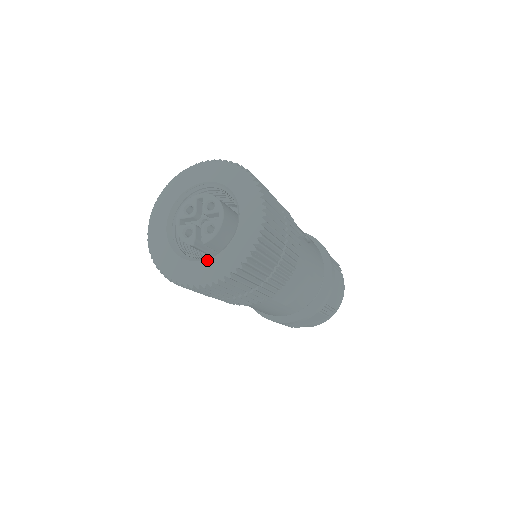
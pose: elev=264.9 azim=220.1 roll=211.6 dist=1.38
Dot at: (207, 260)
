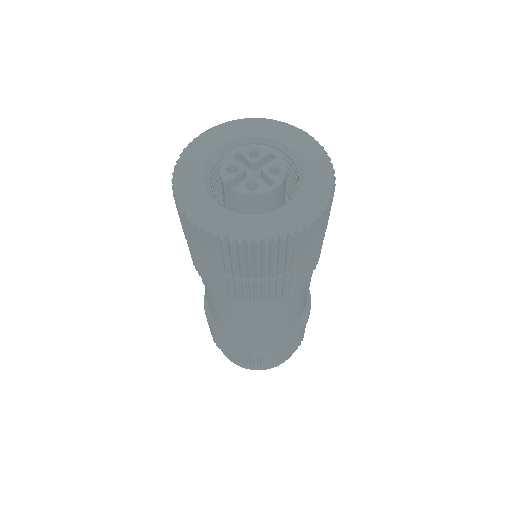
Dot at: (220, 206)
